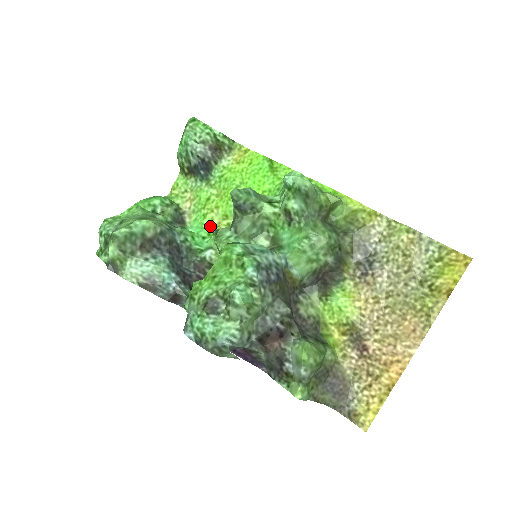
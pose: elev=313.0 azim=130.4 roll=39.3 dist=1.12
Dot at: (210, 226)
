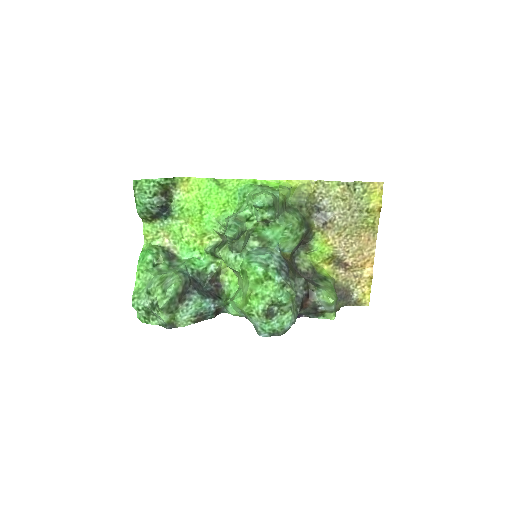
Dot at: (197, 247)
